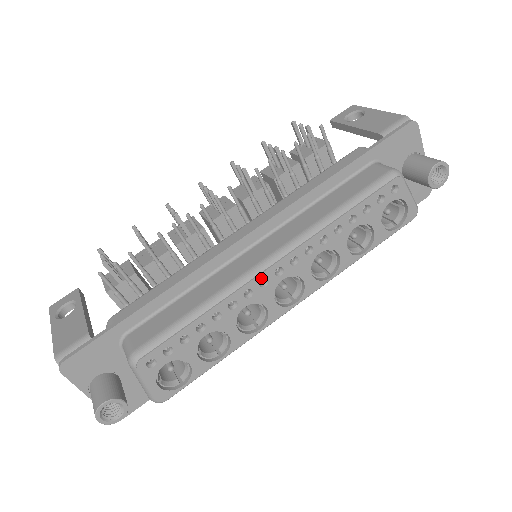
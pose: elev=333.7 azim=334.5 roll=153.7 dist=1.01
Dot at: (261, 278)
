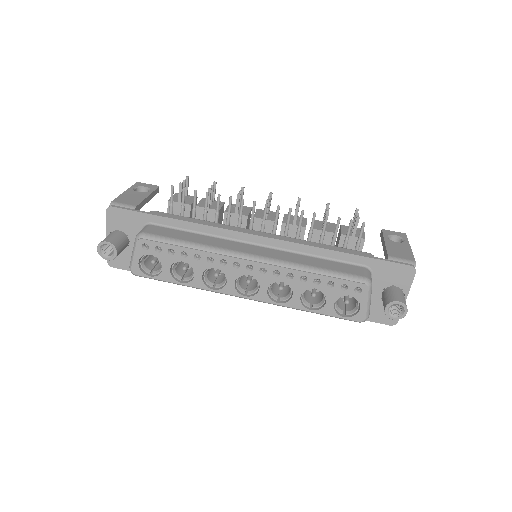
Dot at: (237, 261)
